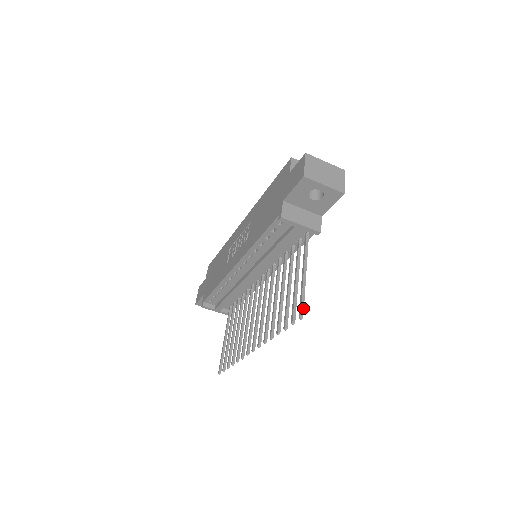
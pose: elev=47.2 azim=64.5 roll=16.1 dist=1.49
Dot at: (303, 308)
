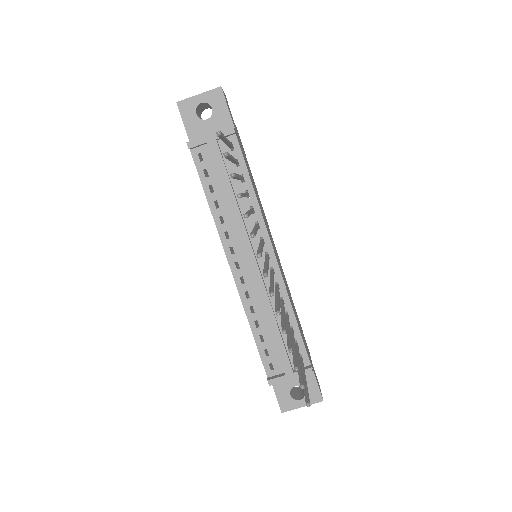
Dot at: occluded
